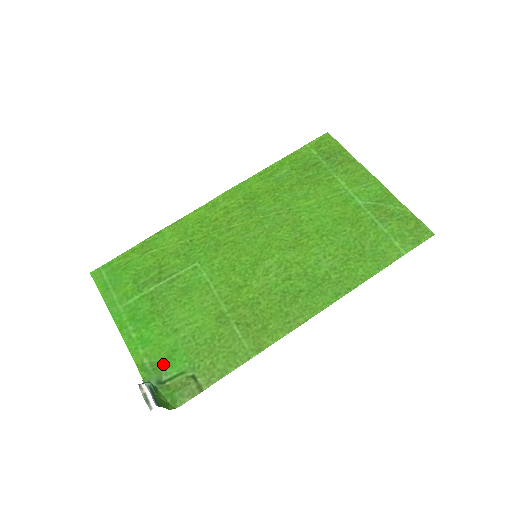
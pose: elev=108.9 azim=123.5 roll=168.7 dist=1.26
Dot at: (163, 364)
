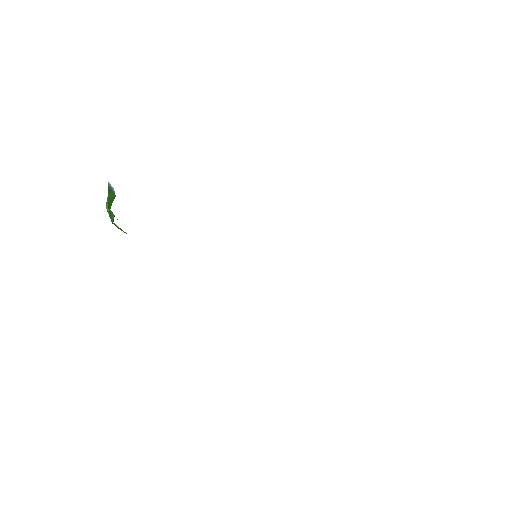
Dot at: occluded
